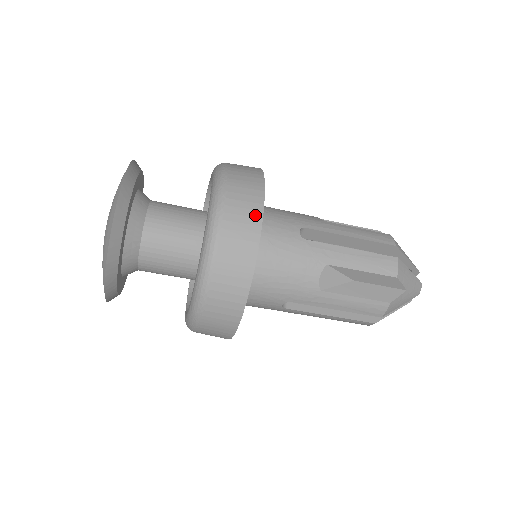
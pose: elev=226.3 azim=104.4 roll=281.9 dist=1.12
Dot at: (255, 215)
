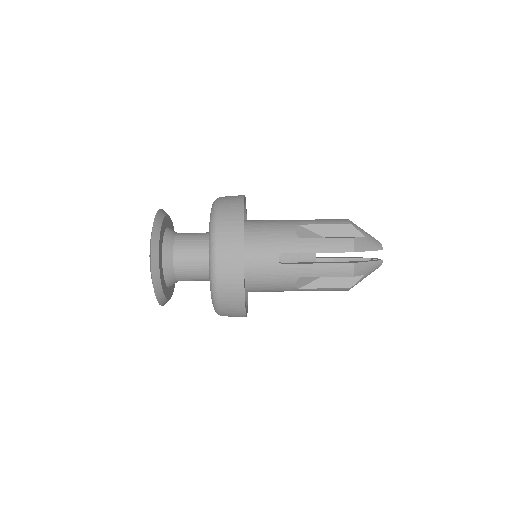
Dot at: (240, 196)
